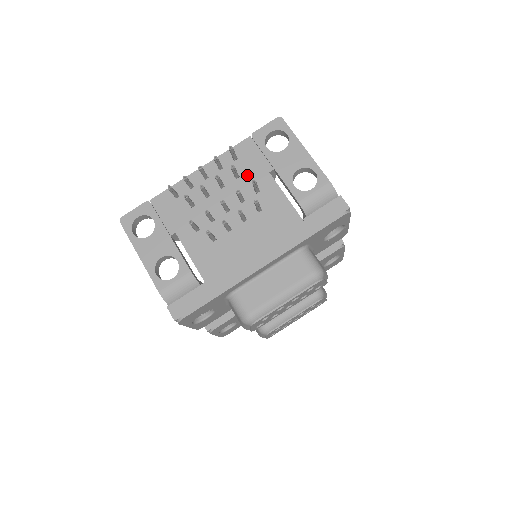
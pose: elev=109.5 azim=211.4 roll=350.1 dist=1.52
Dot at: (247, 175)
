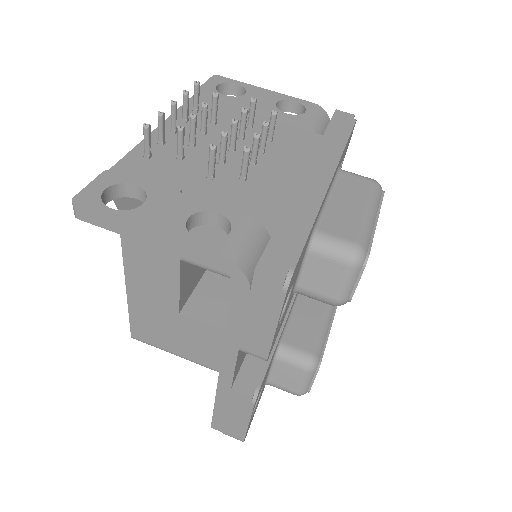
Dot at: (225, 119)
